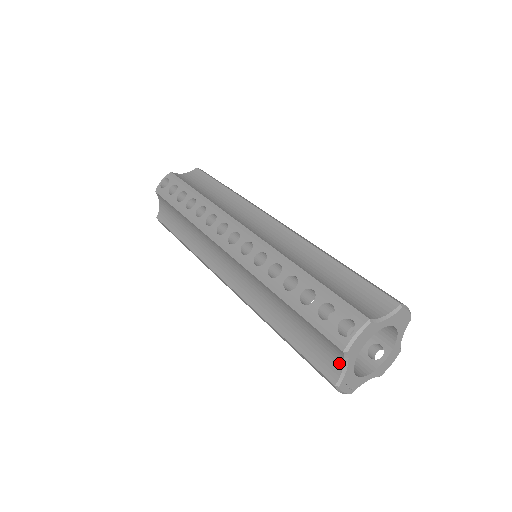
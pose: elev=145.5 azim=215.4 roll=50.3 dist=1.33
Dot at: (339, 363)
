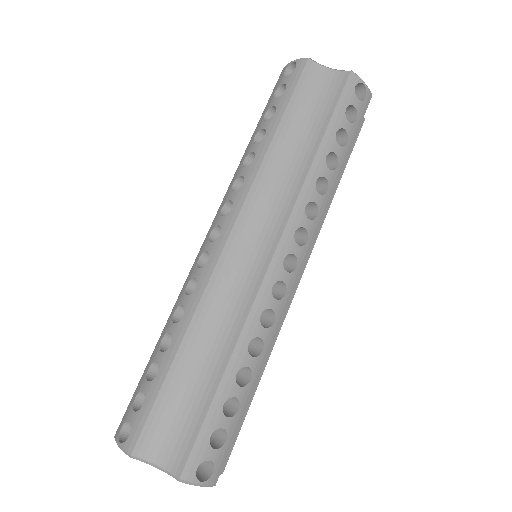
Dot at: occluded
